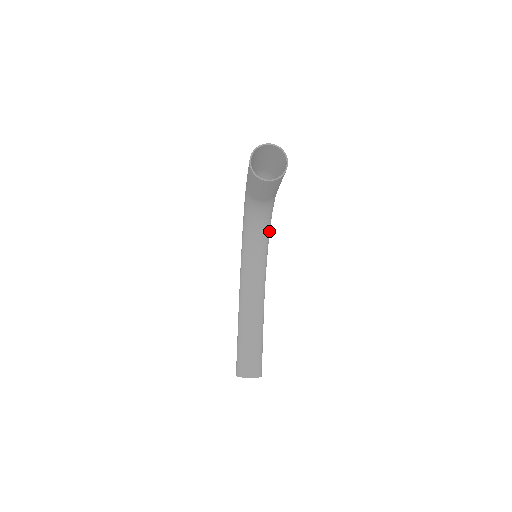
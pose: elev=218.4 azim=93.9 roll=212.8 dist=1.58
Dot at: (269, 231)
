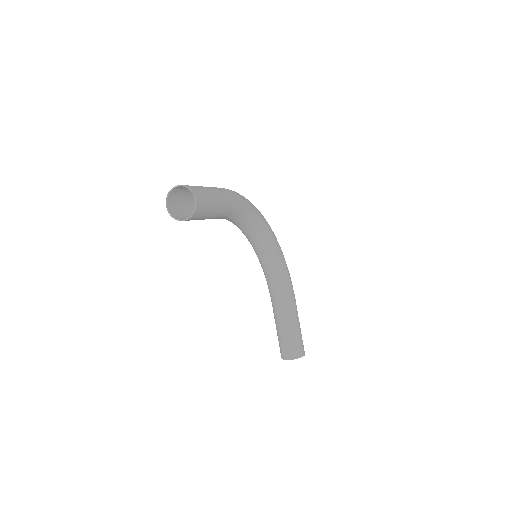
Dot at: (265, 228)
